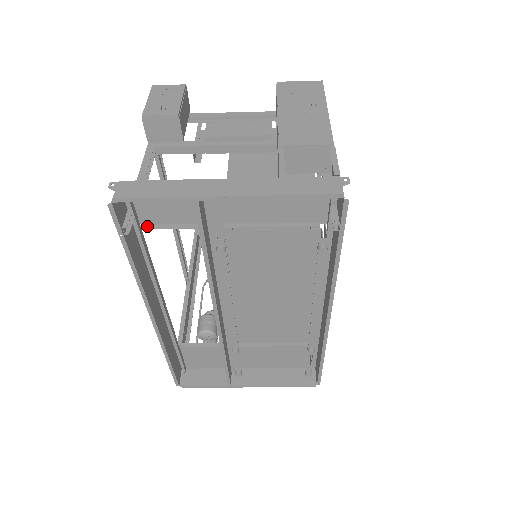
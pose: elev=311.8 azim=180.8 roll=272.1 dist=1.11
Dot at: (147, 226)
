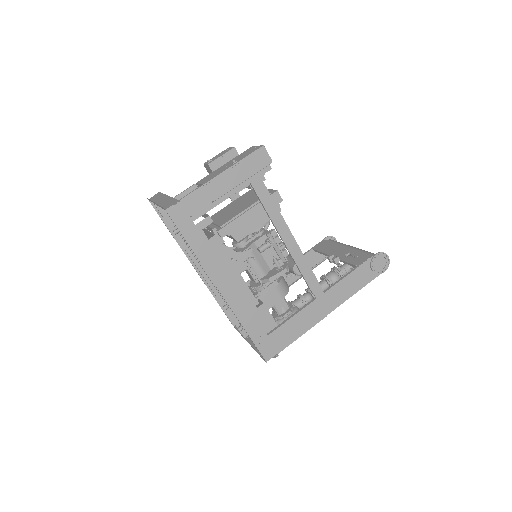
Dot at: occluded
